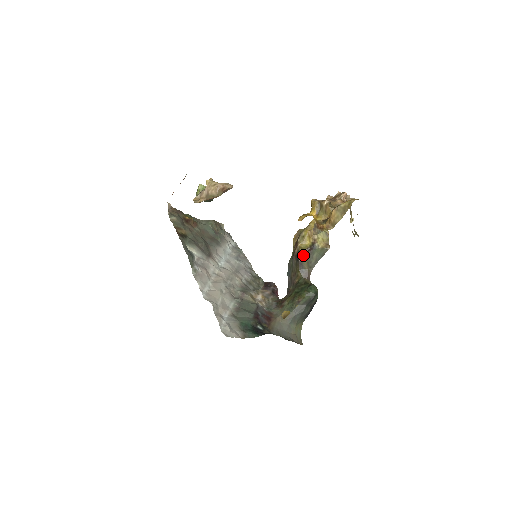
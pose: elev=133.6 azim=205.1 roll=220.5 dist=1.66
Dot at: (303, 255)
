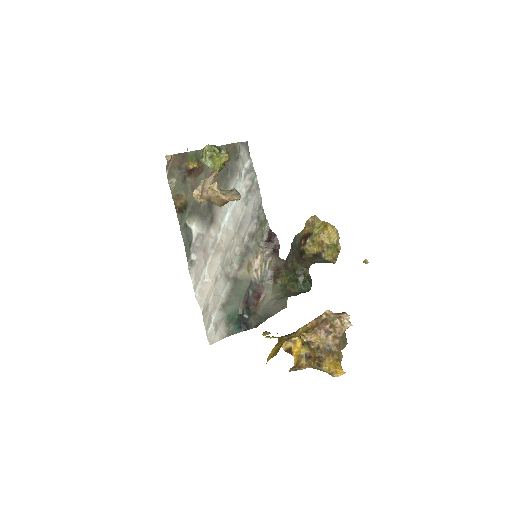
Dot at: (307, 256)
